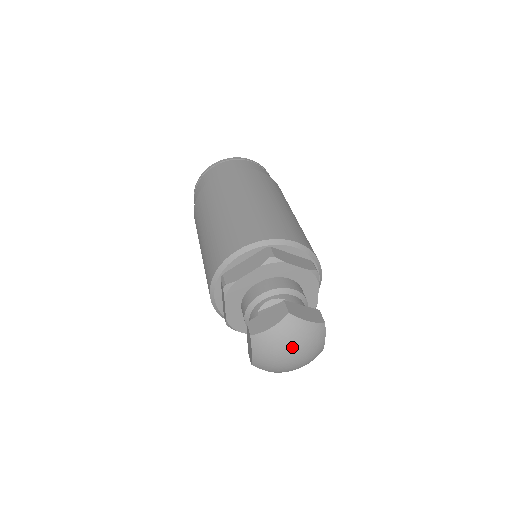
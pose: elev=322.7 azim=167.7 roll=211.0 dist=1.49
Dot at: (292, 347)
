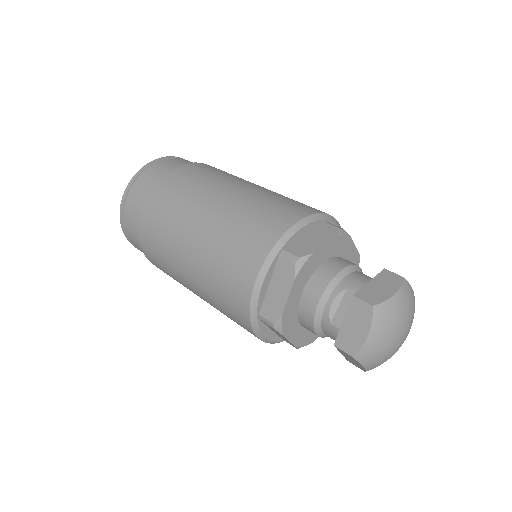
Dot at: (399, 331)
